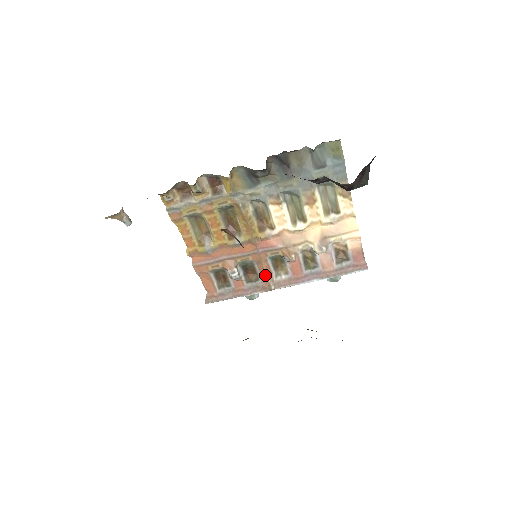
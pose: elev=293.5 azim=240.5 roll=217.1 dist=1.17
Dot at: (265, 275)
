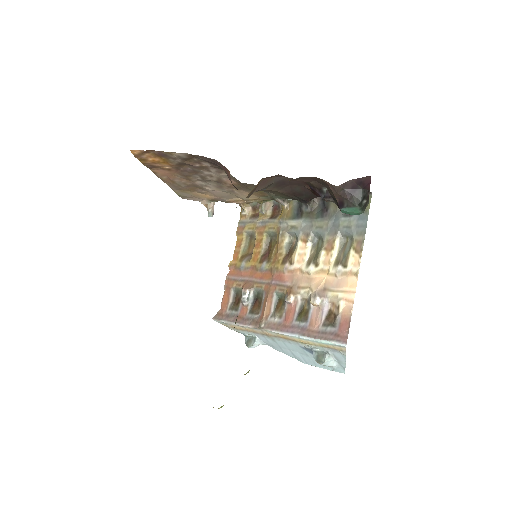
Dot at: (264, 309)
